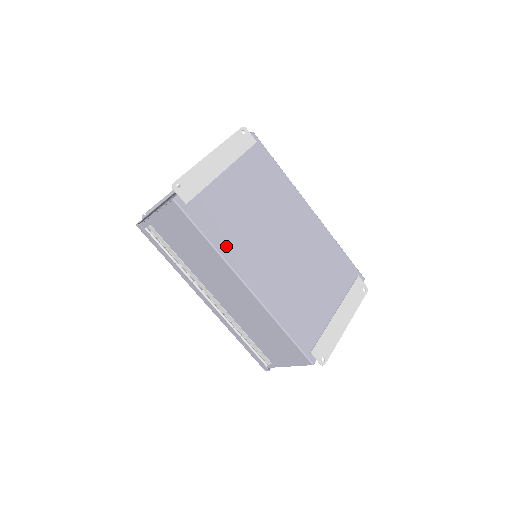
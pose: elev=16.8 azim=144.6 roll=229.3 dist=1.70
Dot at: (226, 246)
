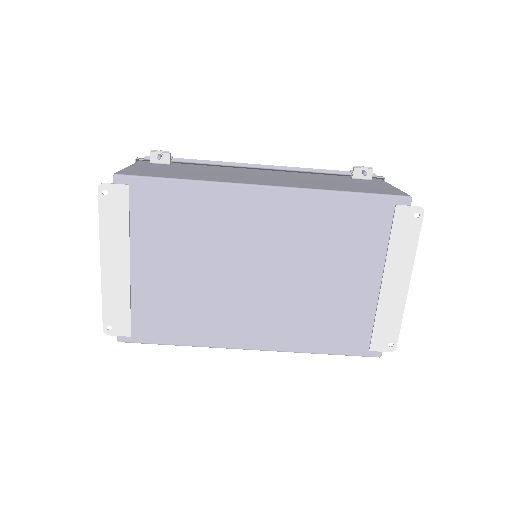
Dot at: (199, 334)
